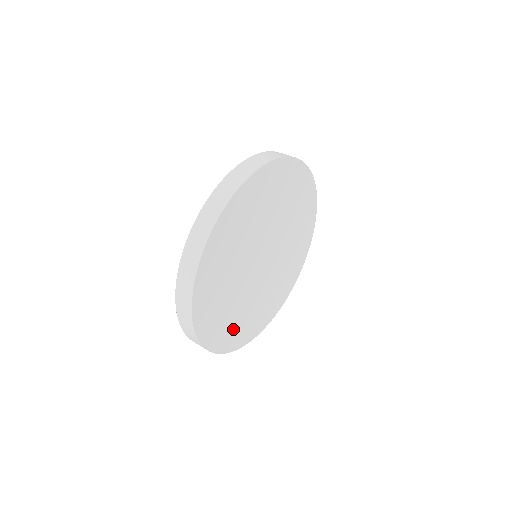
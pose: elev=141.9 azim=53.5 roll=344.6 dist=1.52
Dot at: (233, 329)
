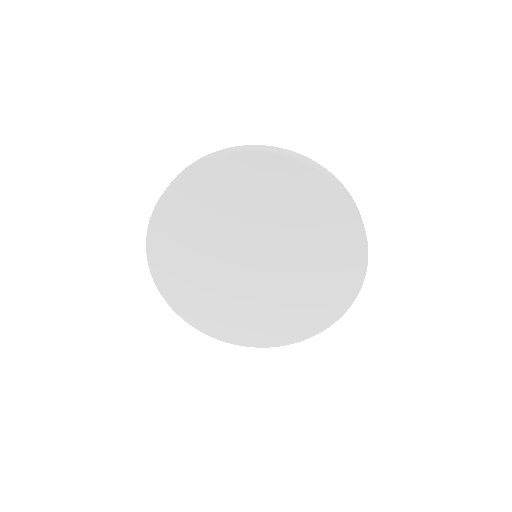
Dot at: (261, 326)
